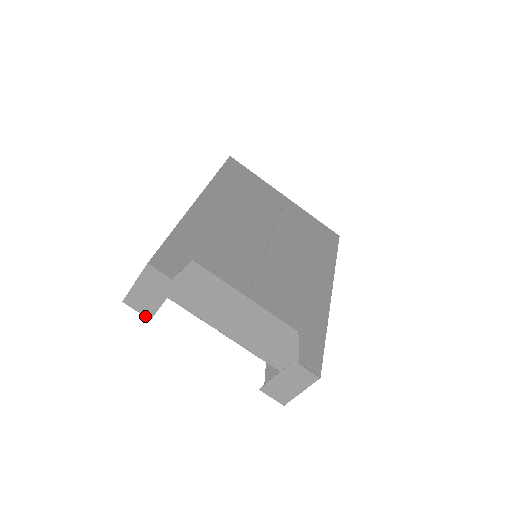
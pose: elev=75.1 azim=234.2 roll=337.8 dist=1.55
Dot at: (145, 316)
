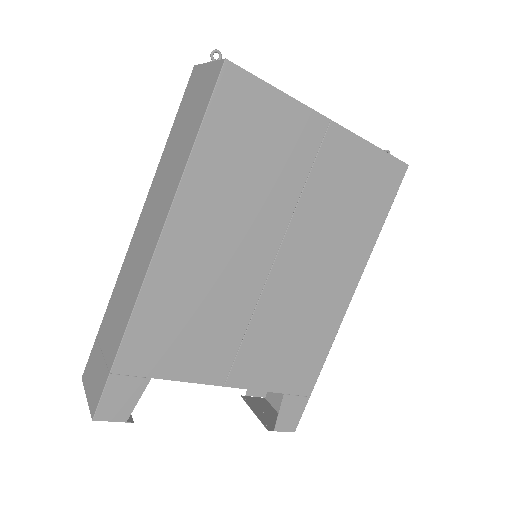
Dot at: occluded
